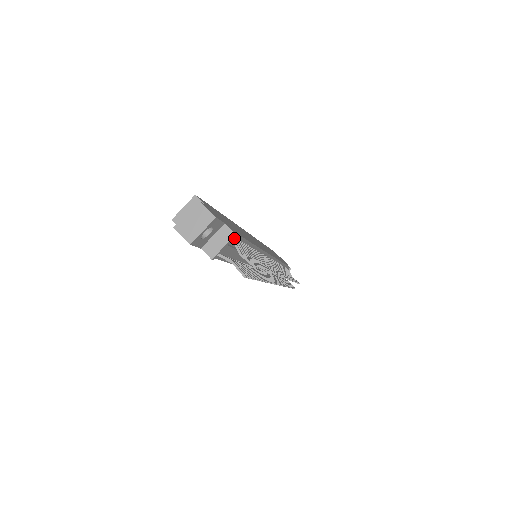
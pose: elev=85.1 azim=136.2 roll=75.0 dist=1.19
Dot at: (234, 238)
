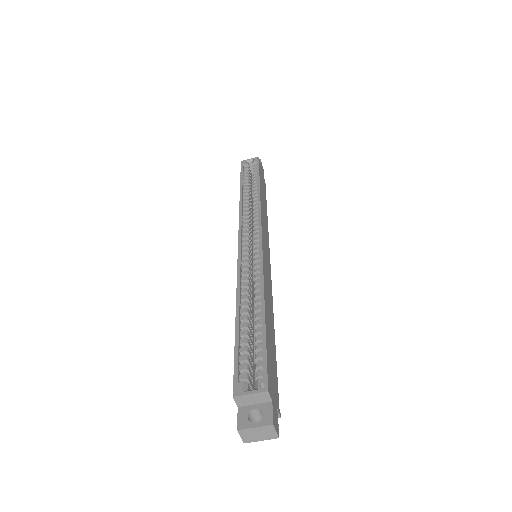
Dot at: occluded
